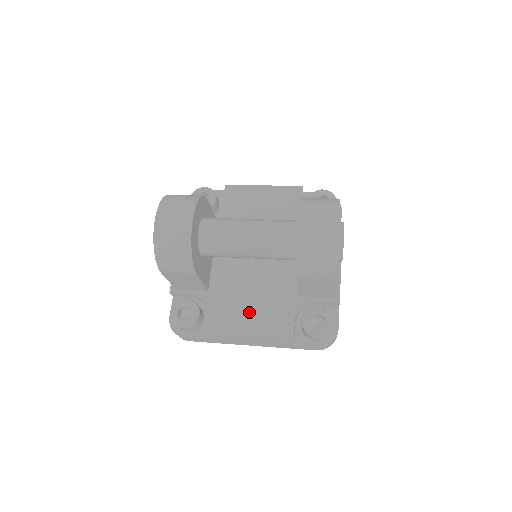
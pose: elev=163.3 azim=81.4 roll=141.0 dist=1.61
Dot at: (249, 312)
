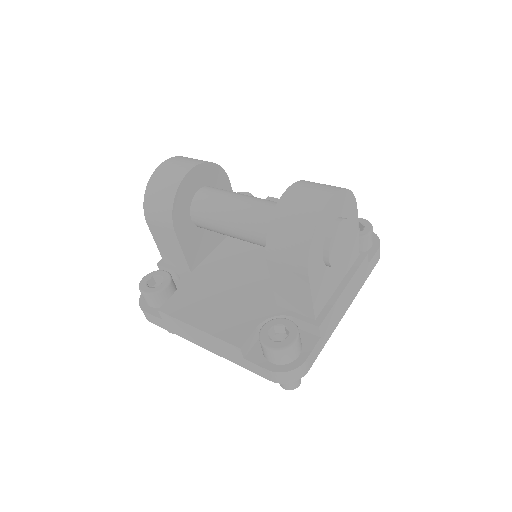
Dot at: (216, 303)
